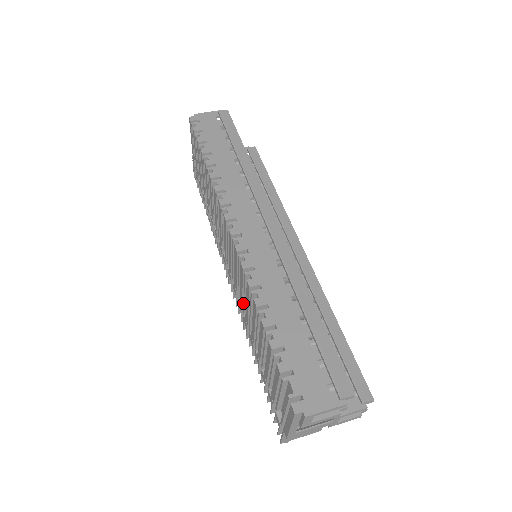
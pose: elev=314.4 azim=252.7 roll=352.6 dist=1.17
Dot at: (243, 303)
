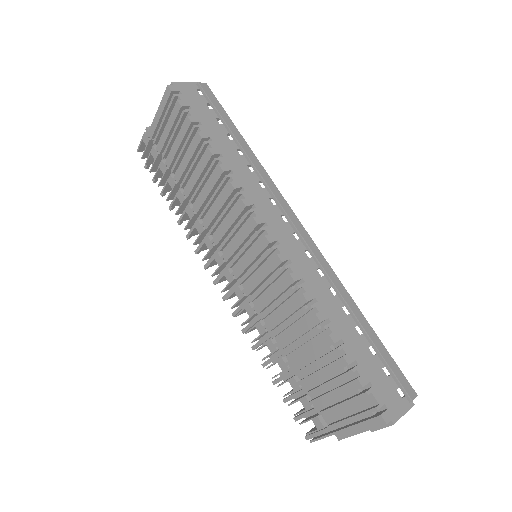
Dot at: (268, 311)
